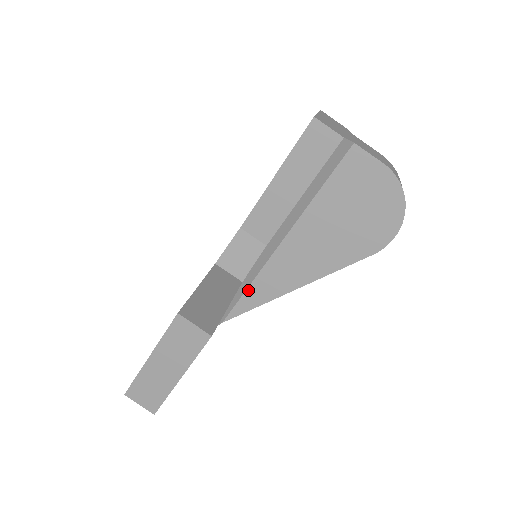
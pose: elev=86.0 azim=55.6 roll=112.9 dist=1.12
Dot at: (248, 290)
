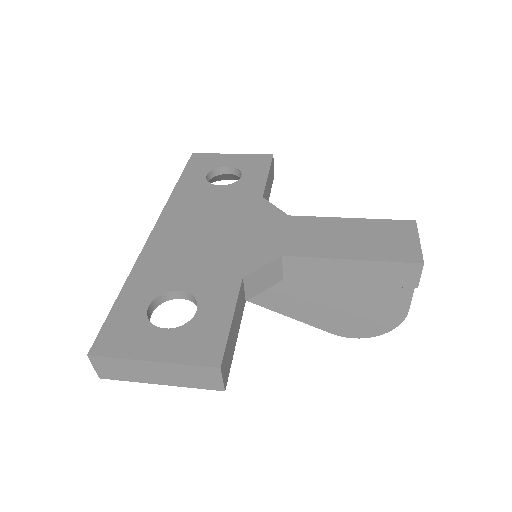
Dot at: occluded
